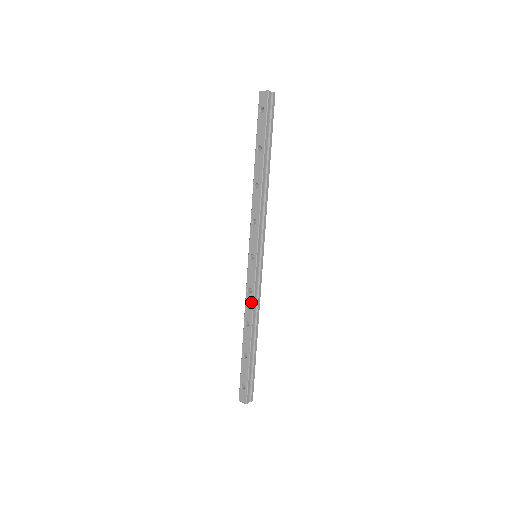
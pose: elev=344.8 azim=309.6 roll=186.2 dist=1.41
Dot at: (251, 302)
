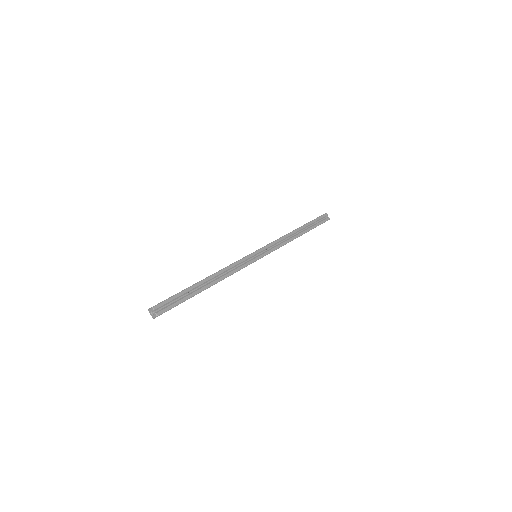
Dot at: (229, 265)
